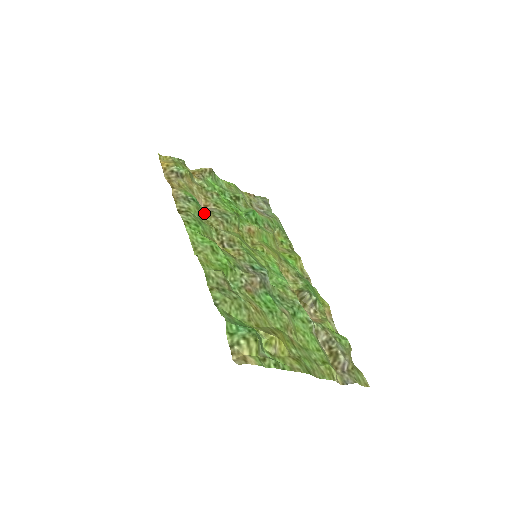
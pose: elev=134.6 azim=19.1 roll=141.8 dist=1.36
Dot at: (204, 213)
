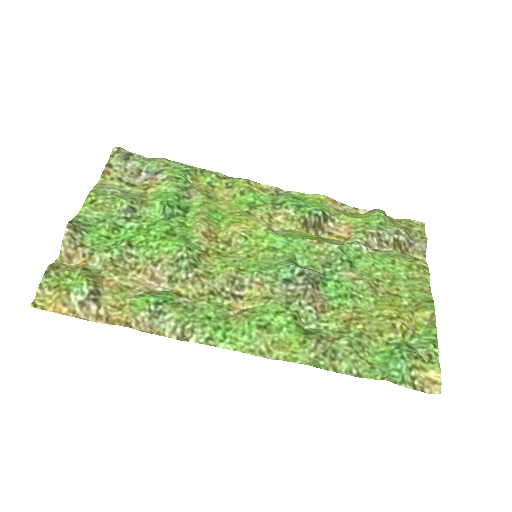
Dot at: (178, 295)
